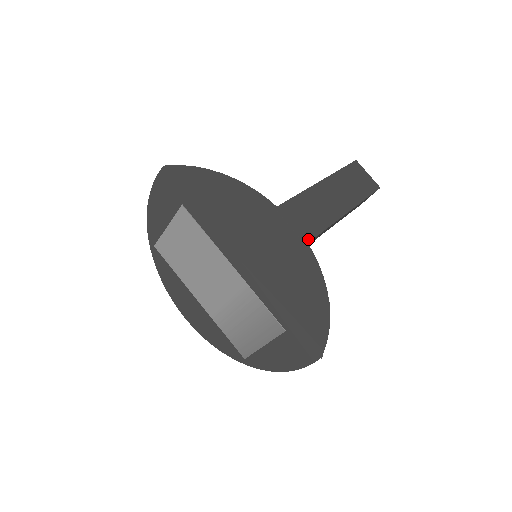
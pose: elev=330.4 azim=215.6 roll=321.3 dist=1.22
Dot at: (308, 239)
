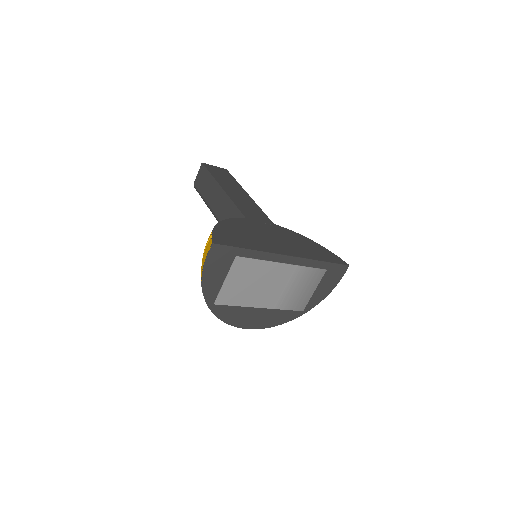
Dot at: (271, 222)
